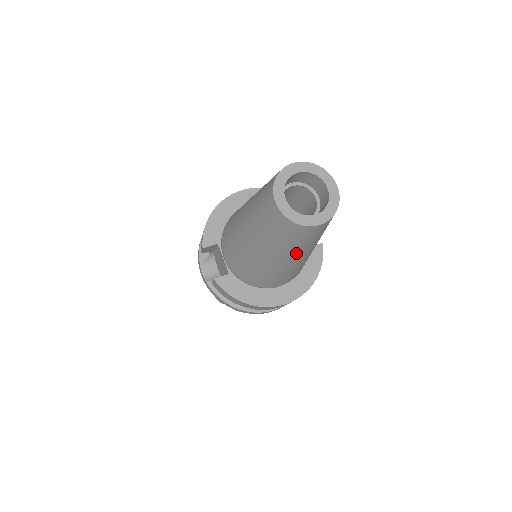
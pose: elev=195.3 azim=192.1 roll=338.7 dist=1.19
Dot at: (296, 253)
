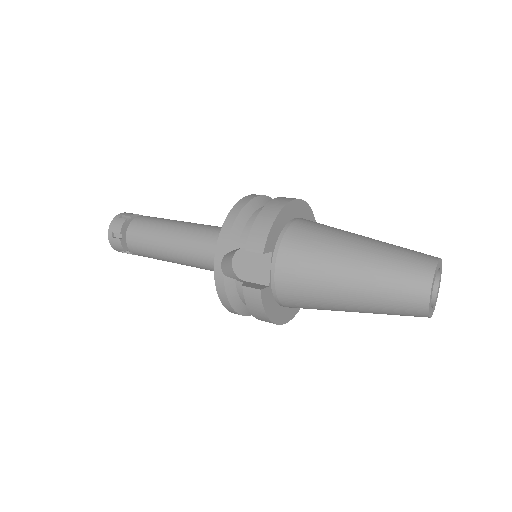
Dot at: (373, 313)
